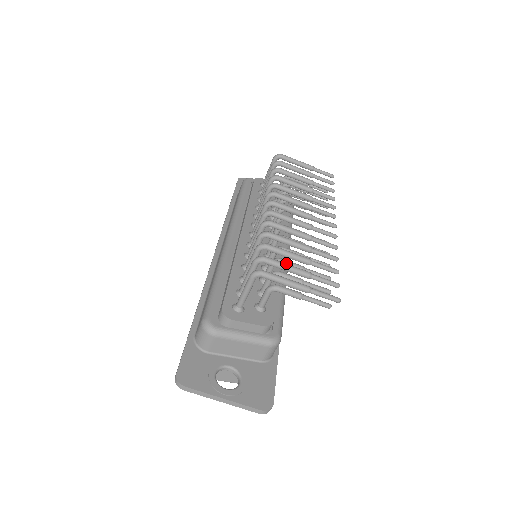
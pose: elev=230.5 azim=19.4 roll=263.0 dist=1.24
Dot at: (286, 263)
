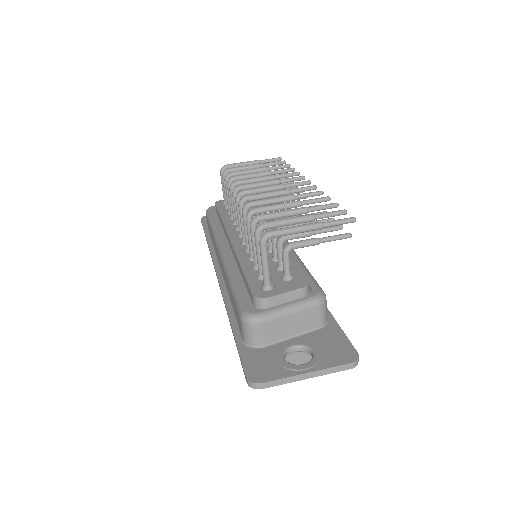
Dot at: occluded
